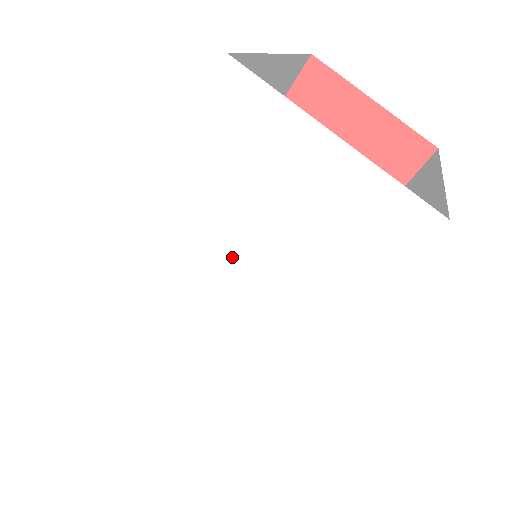
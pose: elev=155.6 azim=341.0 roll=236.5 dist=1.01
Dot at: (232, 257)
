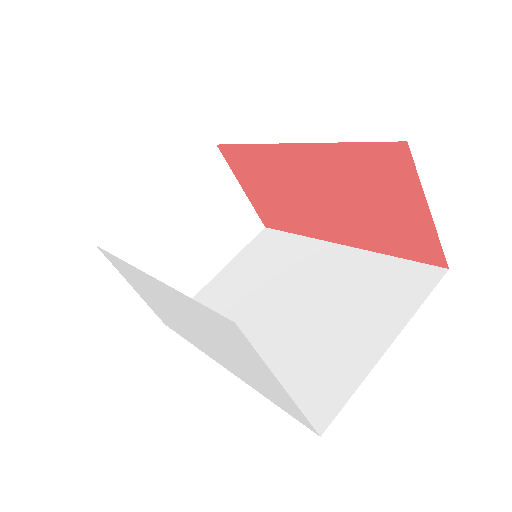
Dot at: (208, 334)
